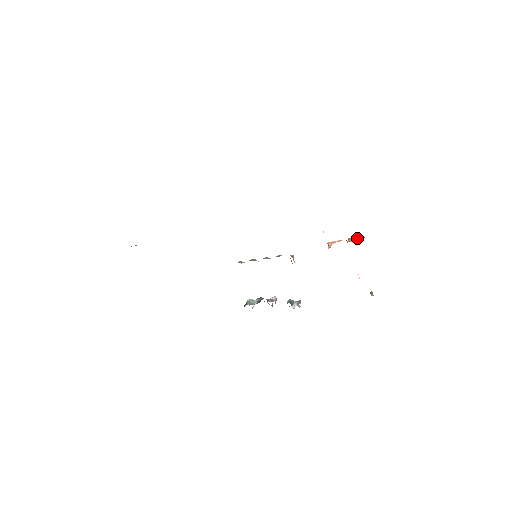
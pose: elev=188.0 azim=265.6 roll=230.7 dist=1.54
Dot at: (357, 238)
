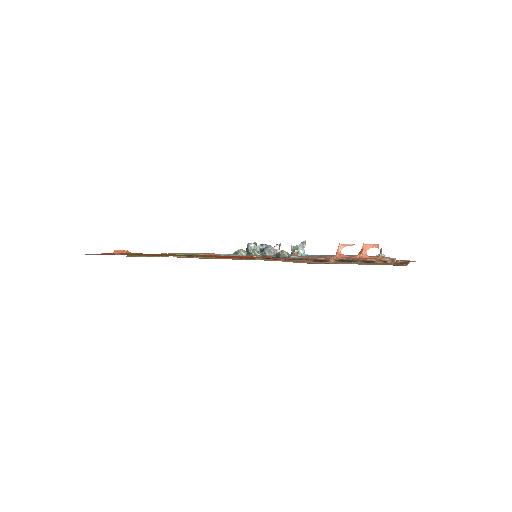
Dot at: (373, 247)
